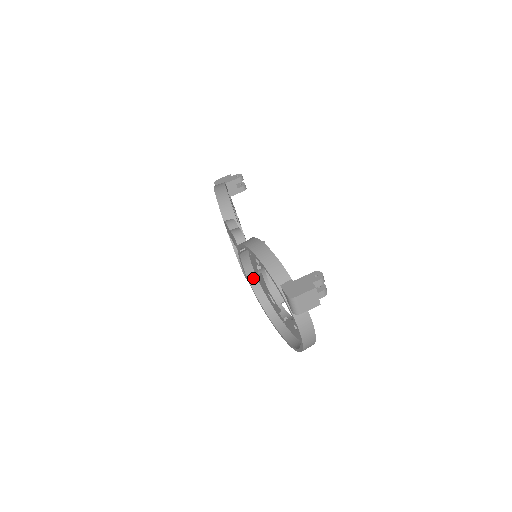
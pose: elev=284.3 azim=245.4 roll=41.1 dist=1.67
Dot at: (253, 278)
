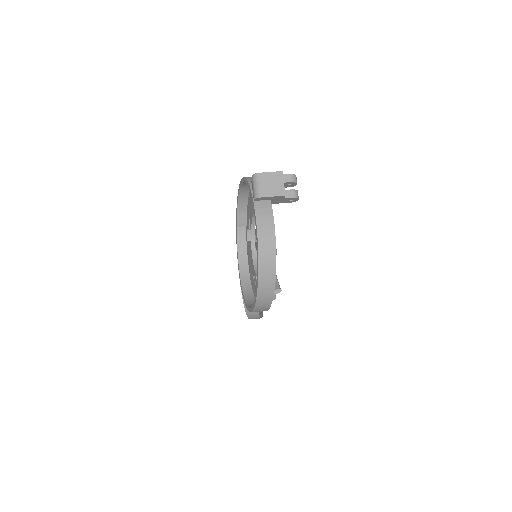
Dot at: (245, 269)
